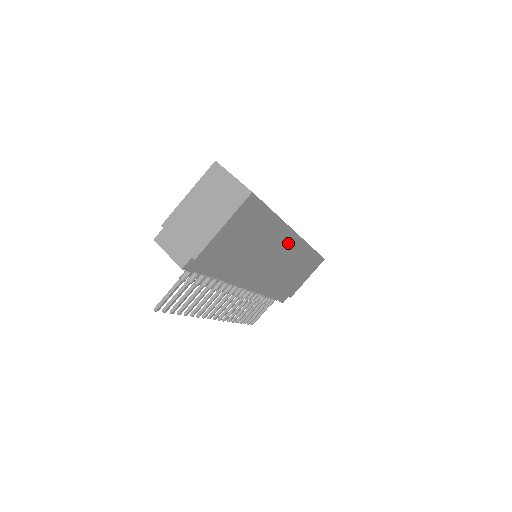
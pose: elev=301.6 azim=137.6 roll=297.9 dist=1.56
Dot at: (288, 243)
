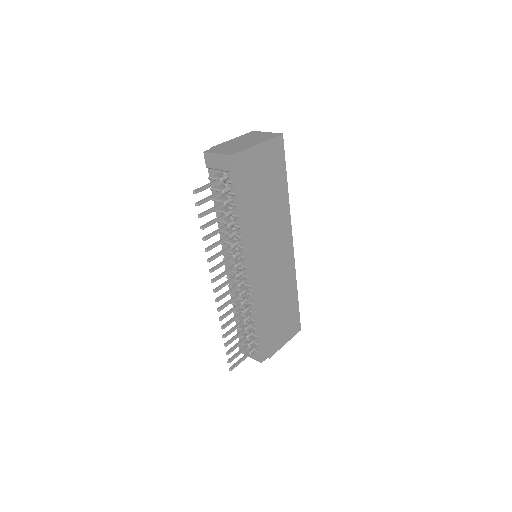
Dot at: (286, 244)
